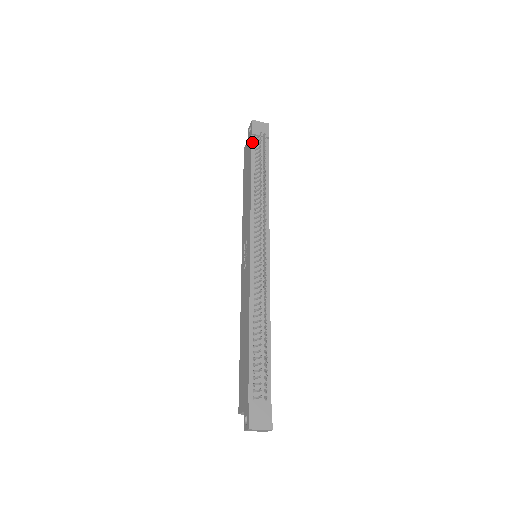
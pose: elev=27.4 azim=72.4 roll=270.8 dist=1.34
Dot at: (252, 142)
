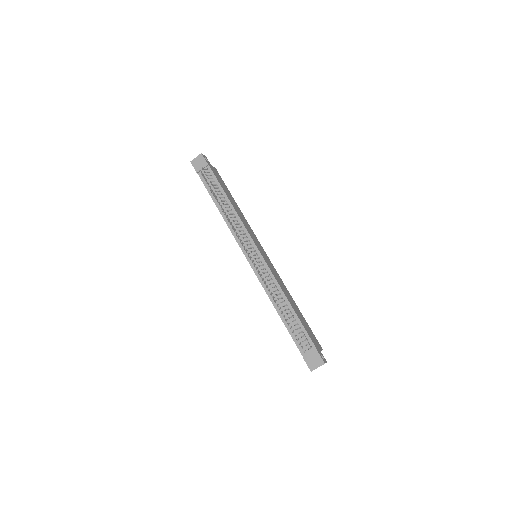
Dot at: (201, 179)
